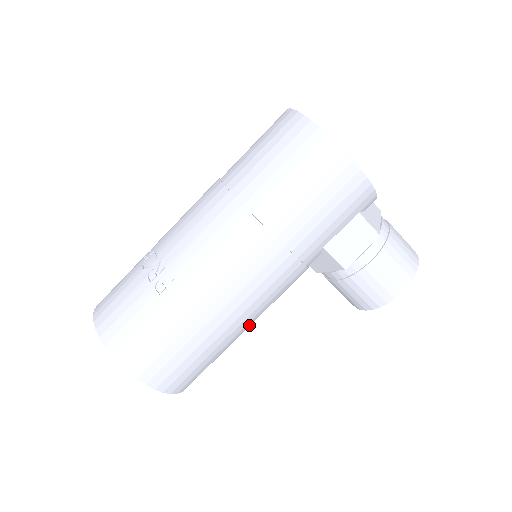
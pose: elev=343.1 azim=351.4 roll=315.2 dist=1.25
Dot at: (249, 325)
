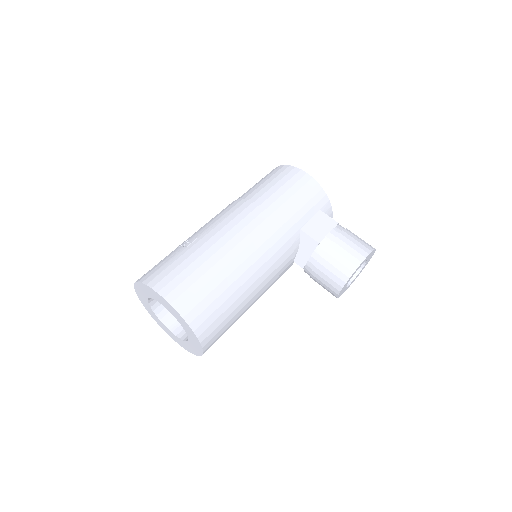
Dot at: (253, 285)
